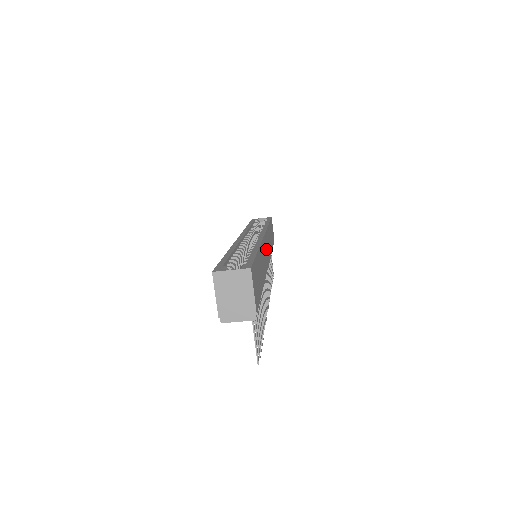
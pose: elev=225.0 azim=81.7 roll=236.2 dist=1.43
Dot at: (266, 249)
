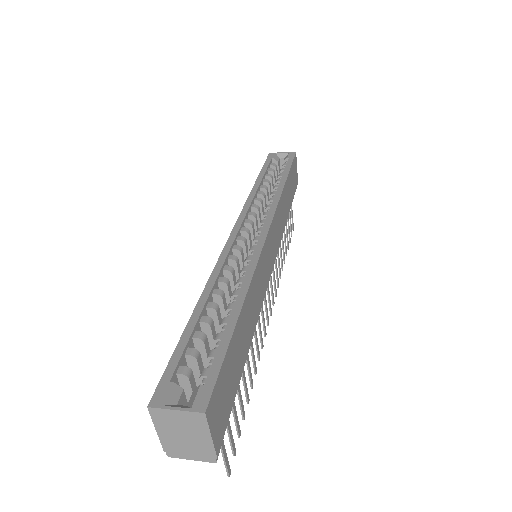
Dot at: (270, 250)
